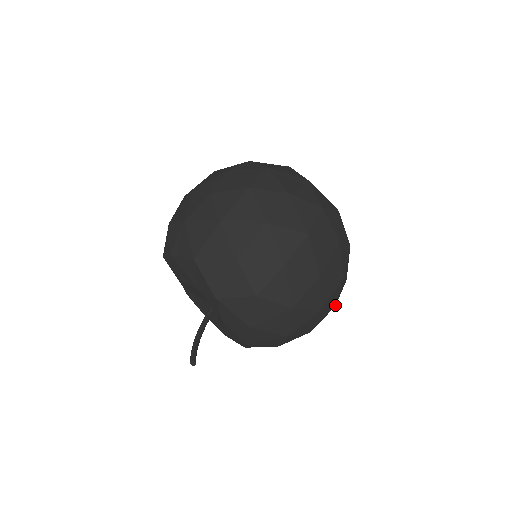
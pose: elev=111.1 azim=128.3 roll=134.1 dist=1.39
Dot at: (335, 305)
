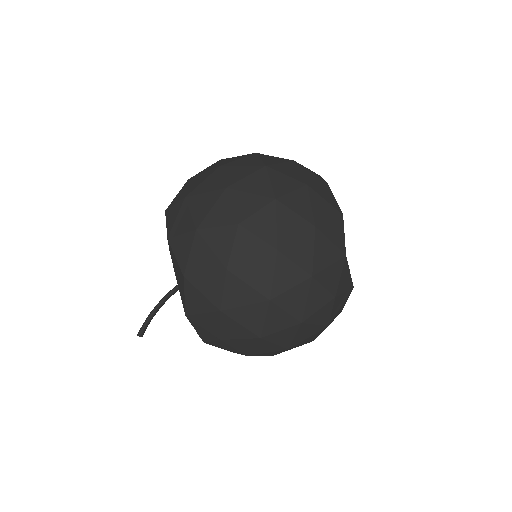
Dot at: occluded
